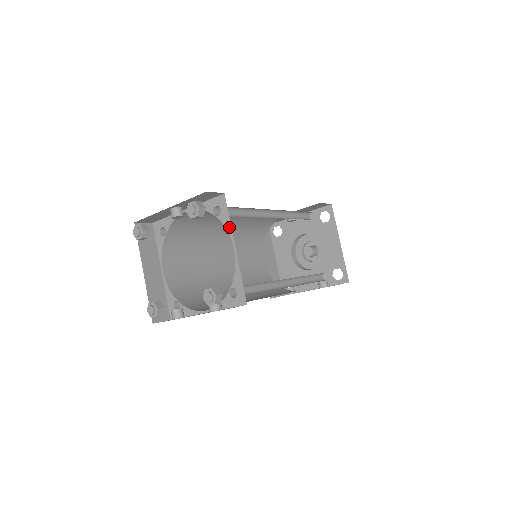
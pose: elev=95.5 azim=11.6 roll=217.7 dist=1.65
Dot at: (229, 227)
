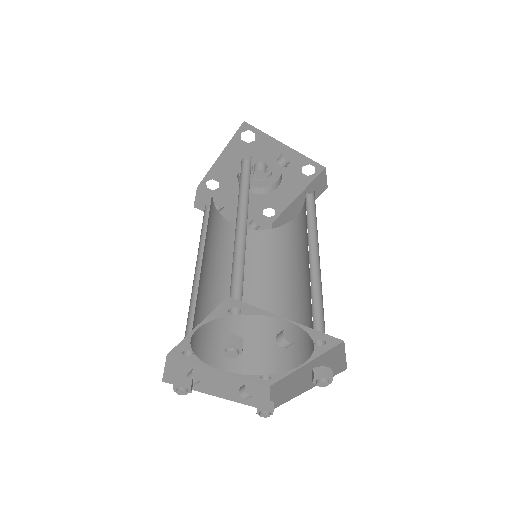
Dot at: (316, 356)
